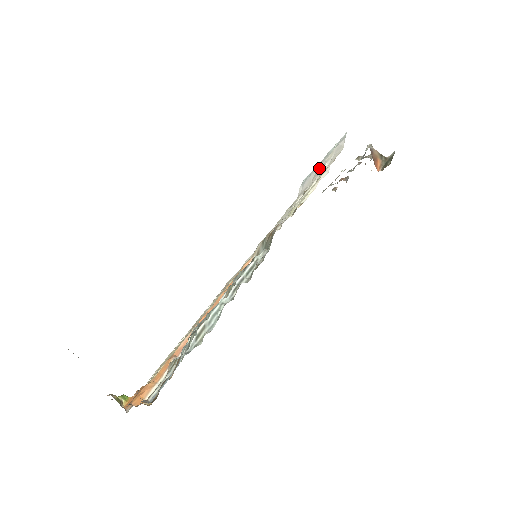
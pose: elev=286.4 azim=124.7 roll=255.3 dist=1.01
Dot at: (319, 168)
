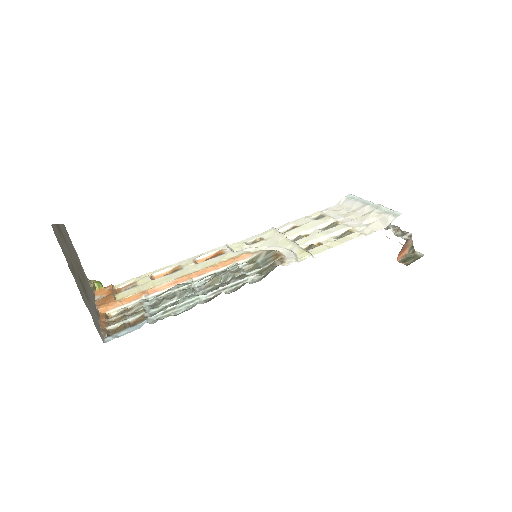
Dot at: (364, 209)
